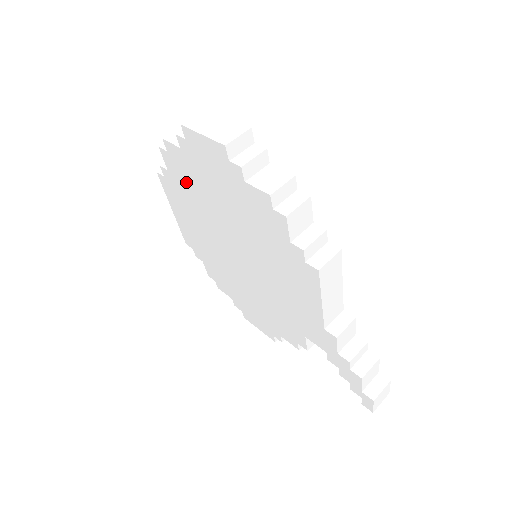
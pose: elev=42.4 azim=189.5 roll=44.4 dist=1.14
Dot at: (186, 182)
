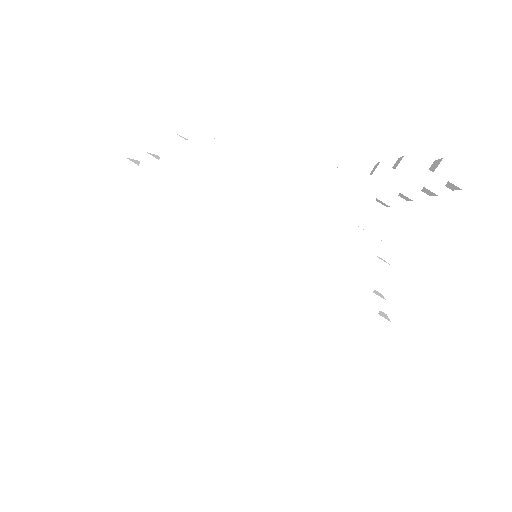
Dot at: (149, 274)
